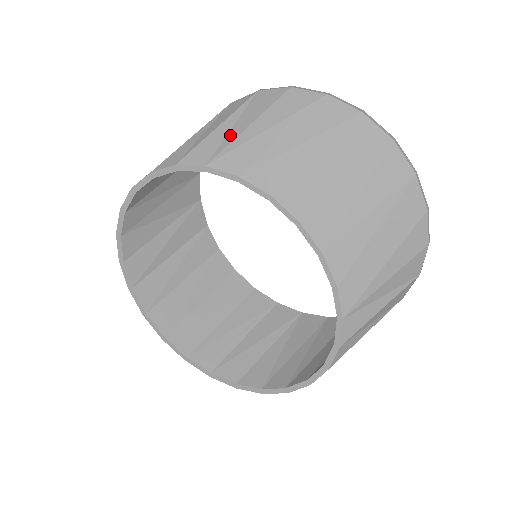
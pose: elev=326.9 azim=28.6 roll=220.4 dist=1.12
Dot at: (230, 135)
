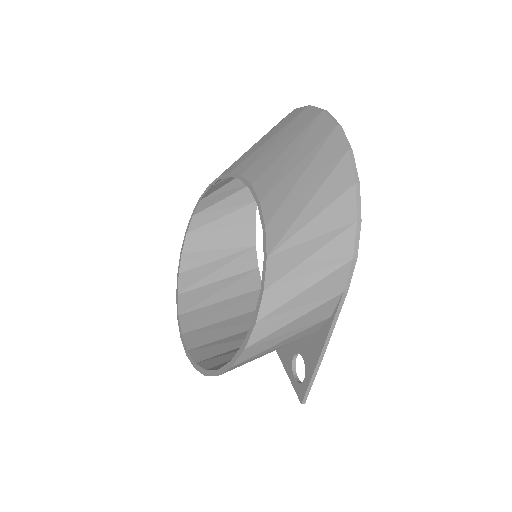
Dot at: occluded
